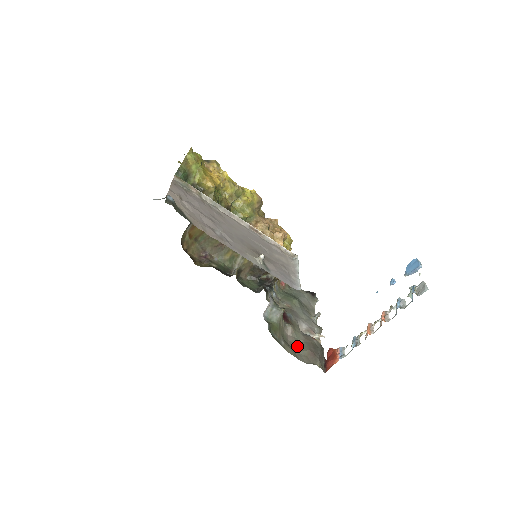
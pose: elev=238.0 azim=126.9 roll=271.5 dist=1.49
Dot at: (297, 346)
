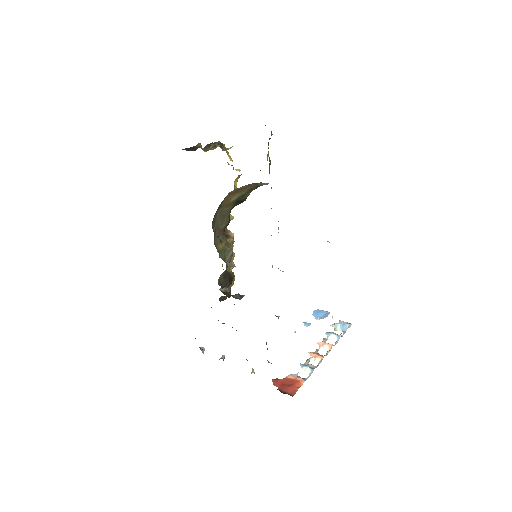
Dot at: occluded
